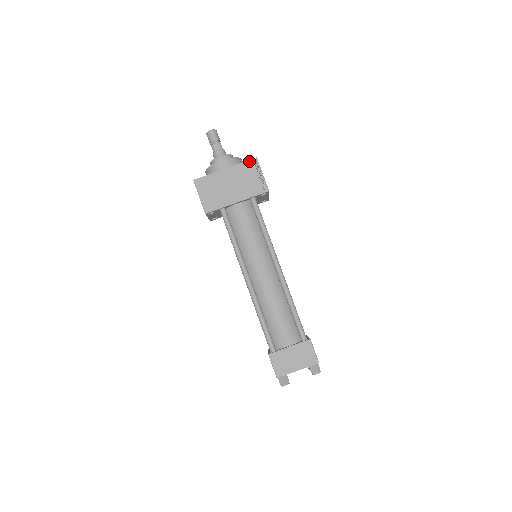
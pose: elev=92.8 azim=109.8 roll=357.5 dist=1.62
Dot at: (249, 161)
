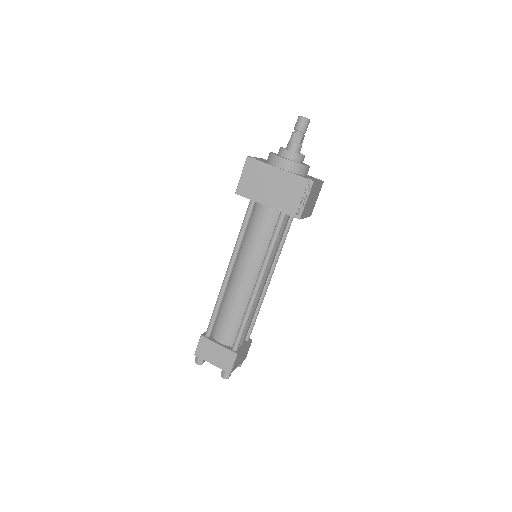
Dot at: (305, 179)
